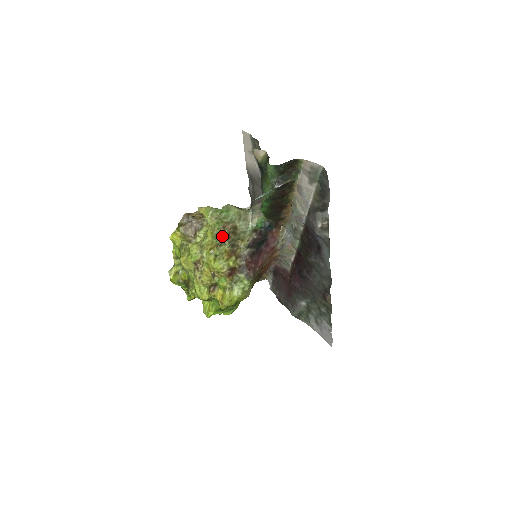
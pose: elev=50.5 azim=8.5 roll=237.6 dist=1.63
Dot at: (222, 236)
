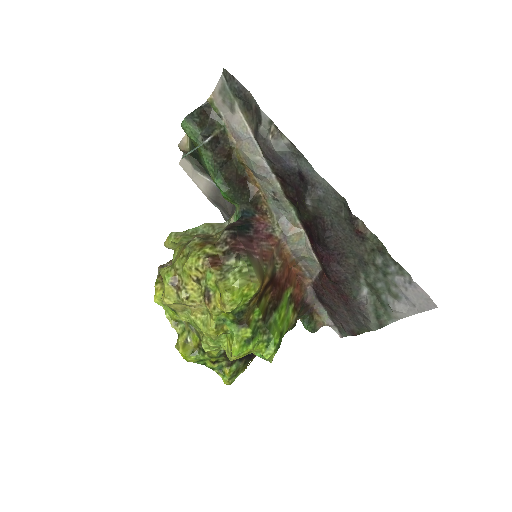
Dot at: occluded
